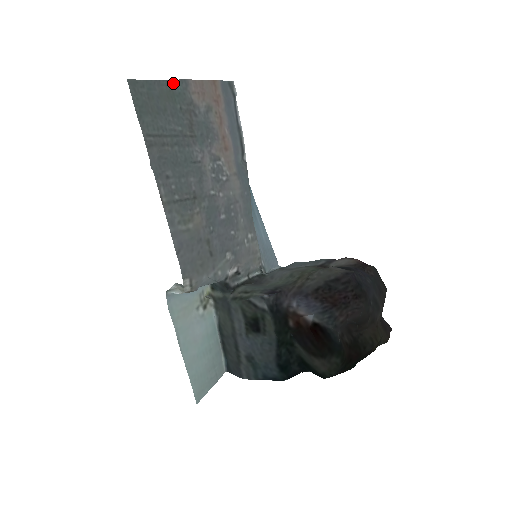
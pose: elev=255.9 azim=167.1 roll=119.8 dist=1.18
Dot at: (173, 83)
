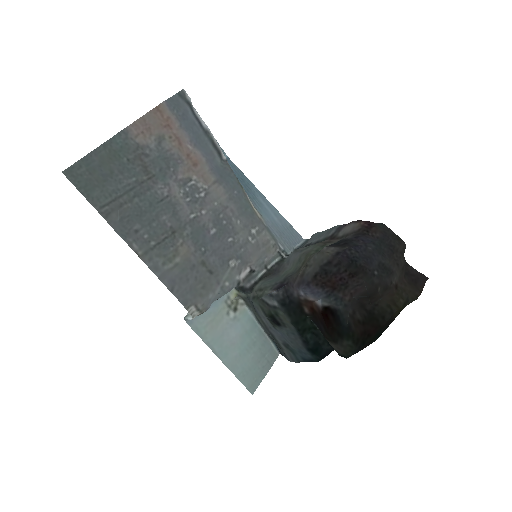
Dot at: (111, 142)
